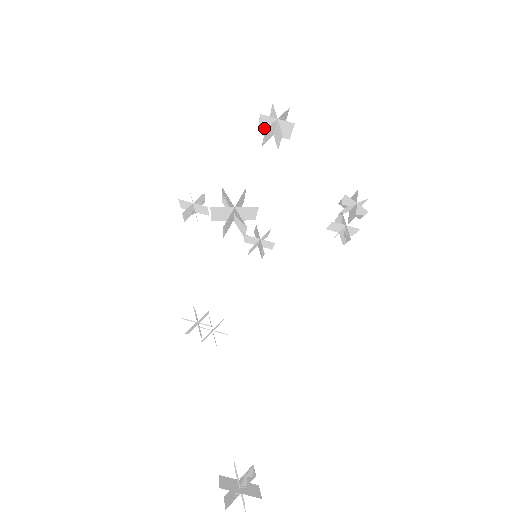
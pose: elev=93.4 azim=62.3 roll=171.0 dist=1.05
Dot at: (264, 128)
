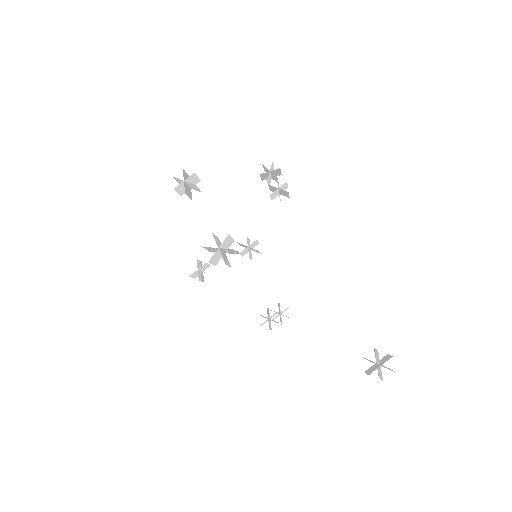
Dot at: (183, 192)
